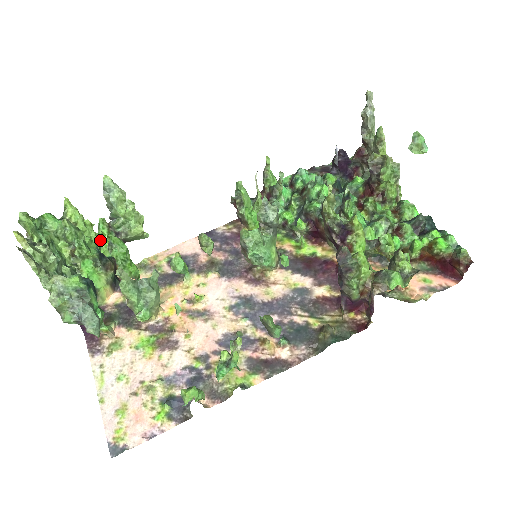
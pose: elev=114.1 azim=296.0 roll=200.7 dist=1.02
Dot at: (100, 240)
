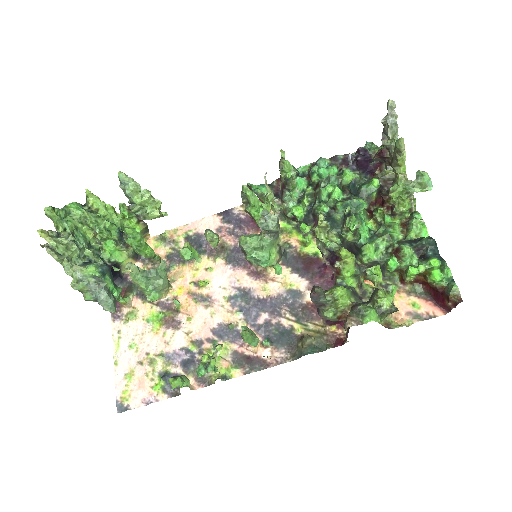
Dot at: (122, 220)
